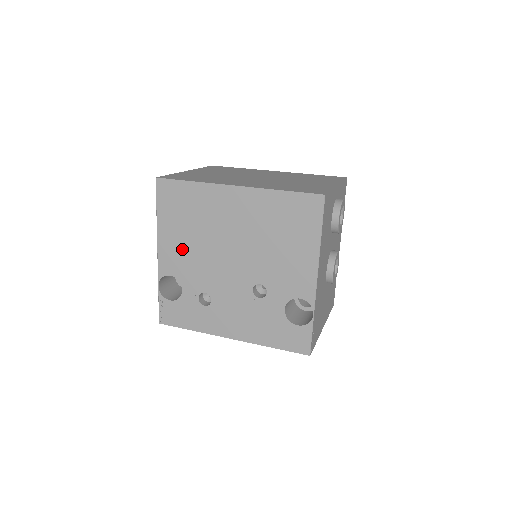
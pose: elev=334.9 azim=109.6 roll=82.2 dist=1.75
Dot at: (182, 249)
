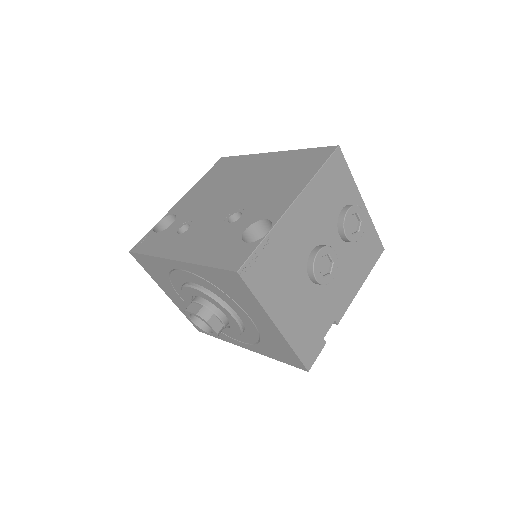
Dot at: (200, 195)
